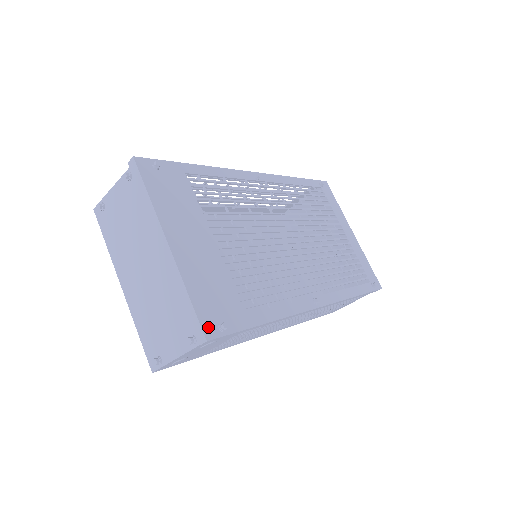
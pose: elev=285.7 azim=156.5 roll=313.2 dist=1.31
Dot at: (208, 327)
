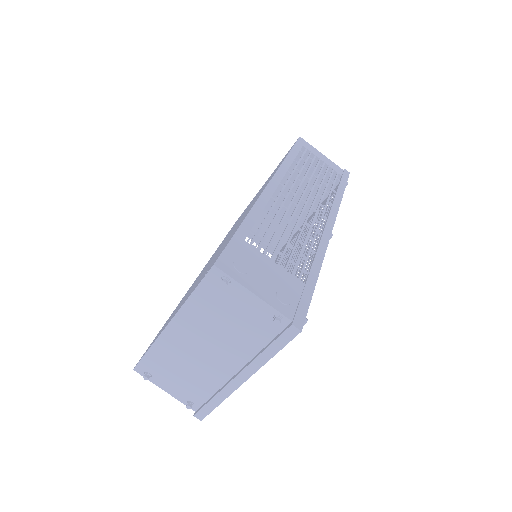
Dot at: occluded
